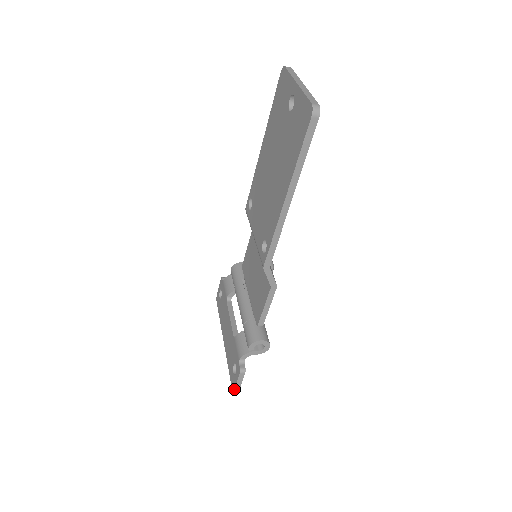
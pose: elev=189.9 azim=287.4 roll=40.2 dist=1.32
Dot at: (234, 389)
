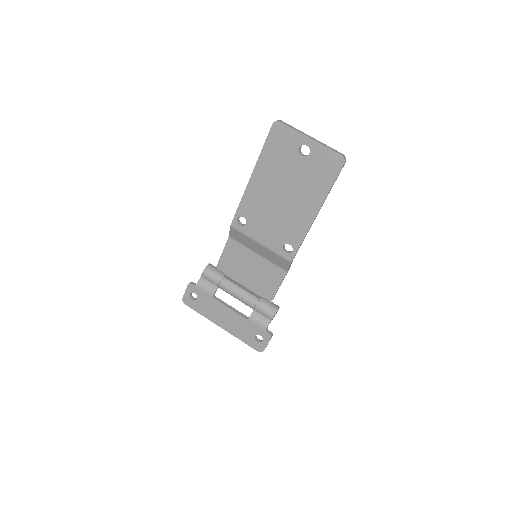
Dot at: occluded
